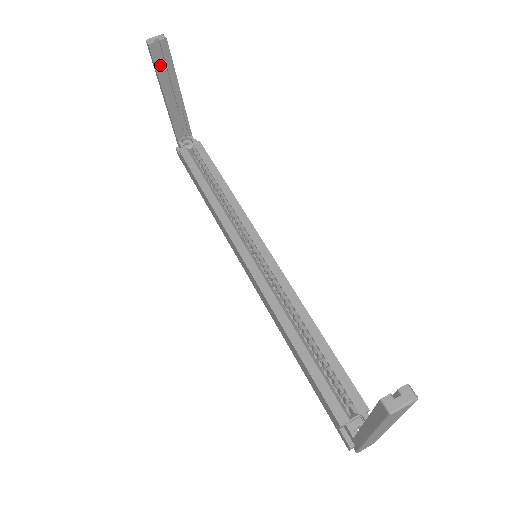
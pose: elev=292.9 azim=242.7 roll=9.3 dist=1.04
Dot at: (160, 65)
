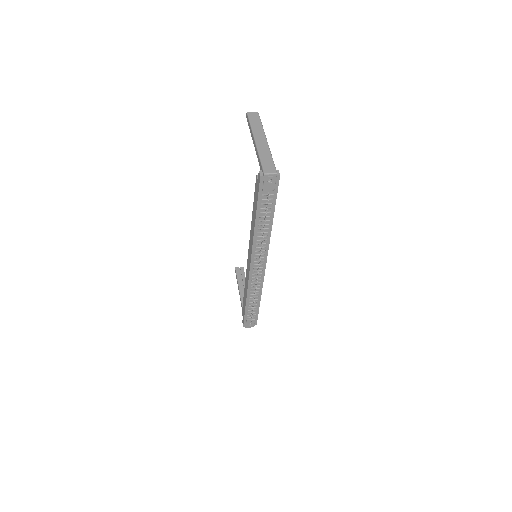
Dot at: (239, 276)
